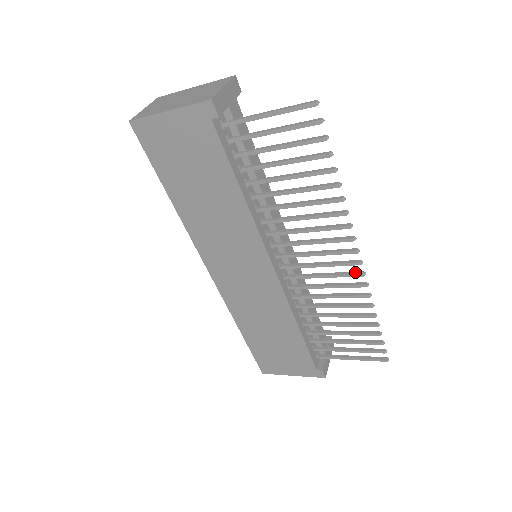
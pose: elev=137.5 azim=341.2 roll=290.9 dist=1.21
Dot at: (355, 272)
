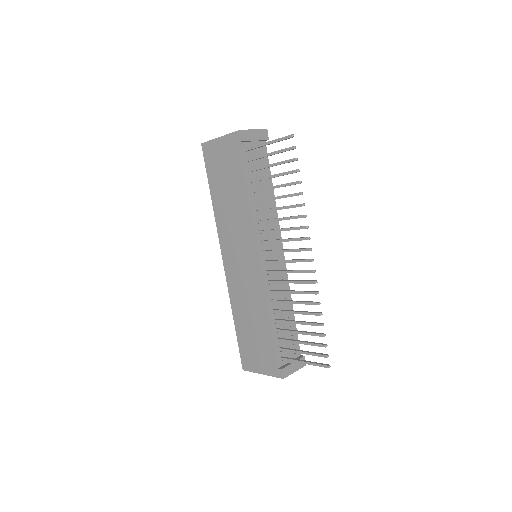
Dot at: occluded
